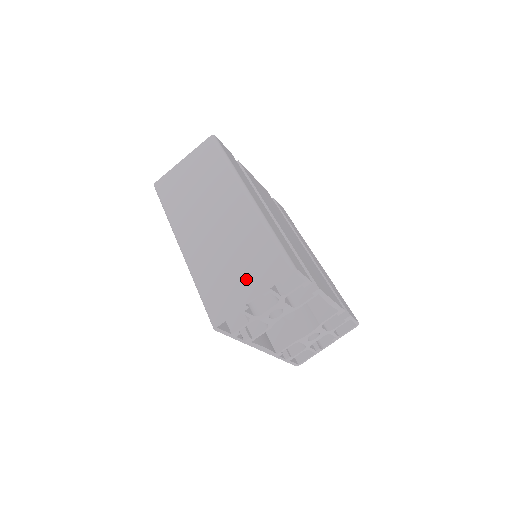
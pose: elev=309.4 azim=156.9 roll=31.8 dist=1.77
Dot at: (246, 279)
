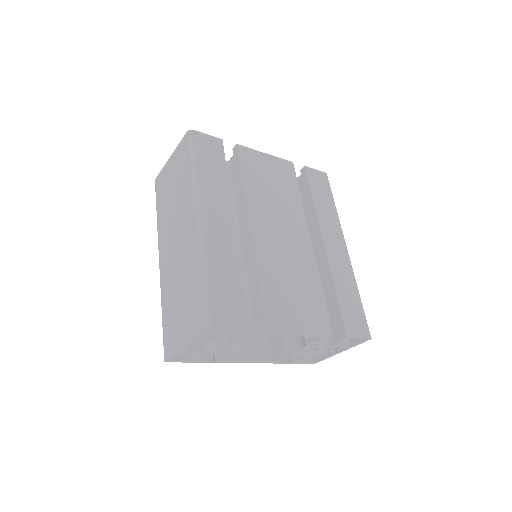
Dot at: (183, 323)
